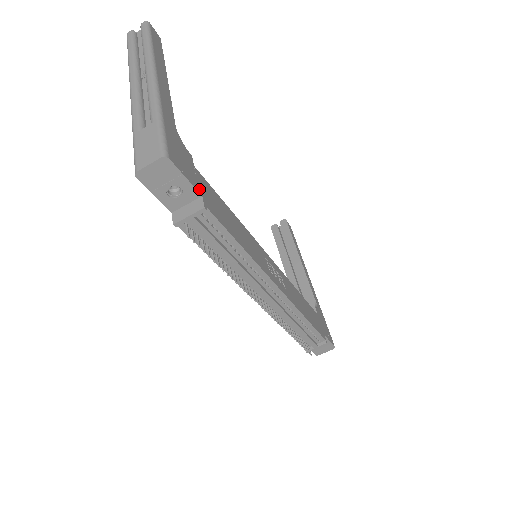
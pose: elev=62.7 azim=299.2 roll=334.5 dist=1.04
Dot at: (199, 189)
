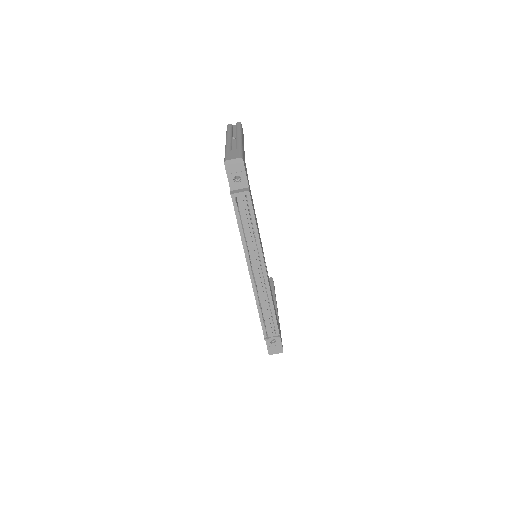
Dot at: (248, 184)
